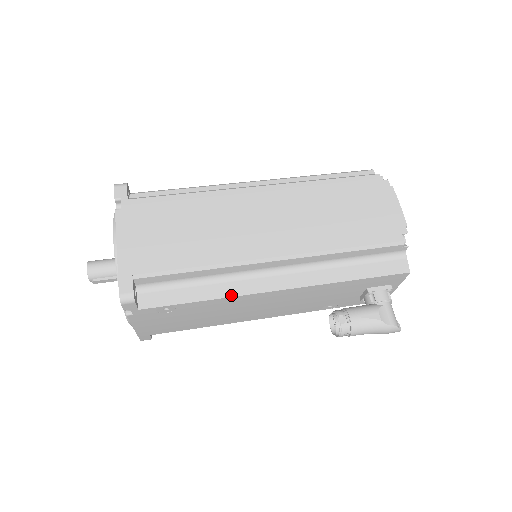
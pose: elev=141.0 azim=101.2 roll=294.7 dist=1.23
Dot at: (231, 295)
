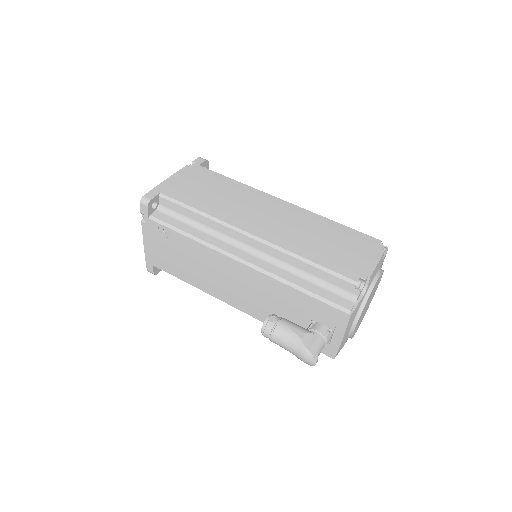
Dot at: (207, 244)
